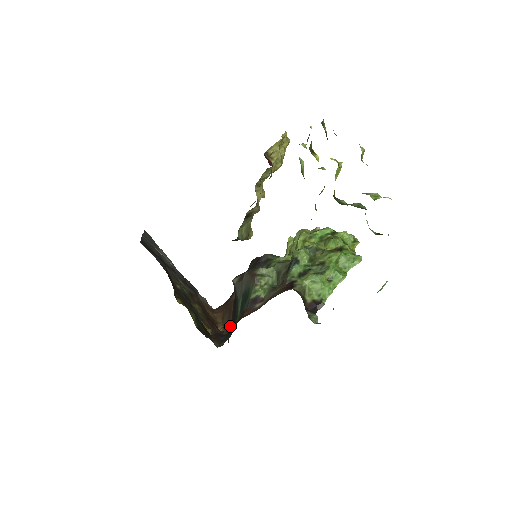
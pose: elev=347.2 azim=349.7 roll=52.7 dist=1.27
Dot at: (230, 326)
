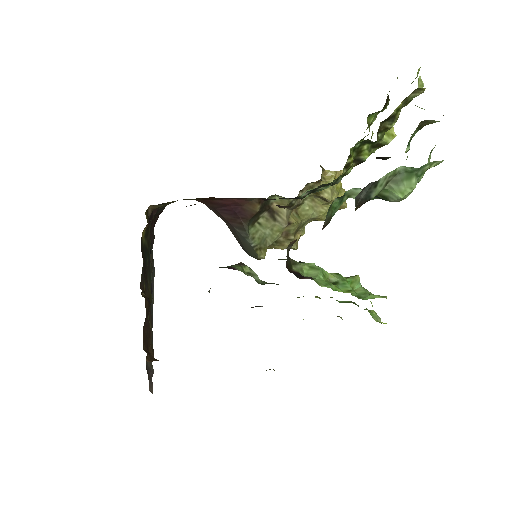
Dot at: occluded
